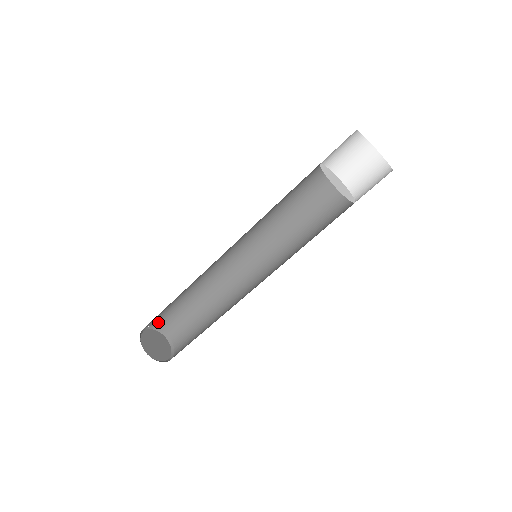
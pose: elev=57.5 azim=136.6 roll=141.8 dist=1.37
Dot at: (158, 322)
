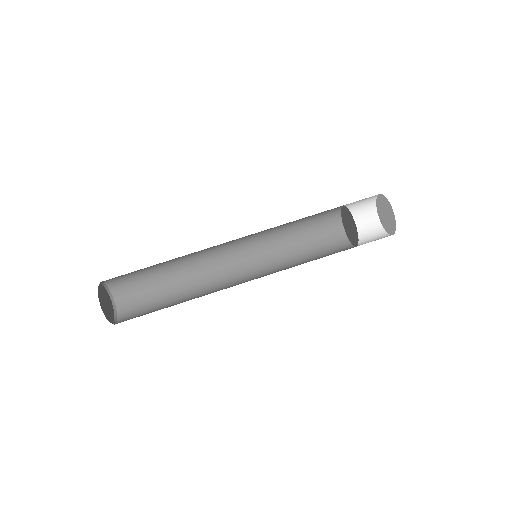
Dot at: (117, 286)
